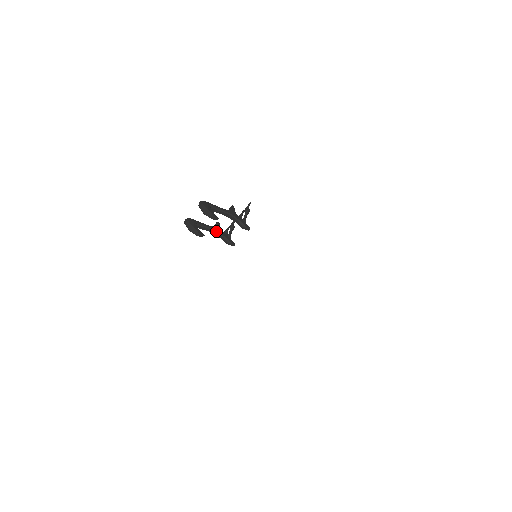
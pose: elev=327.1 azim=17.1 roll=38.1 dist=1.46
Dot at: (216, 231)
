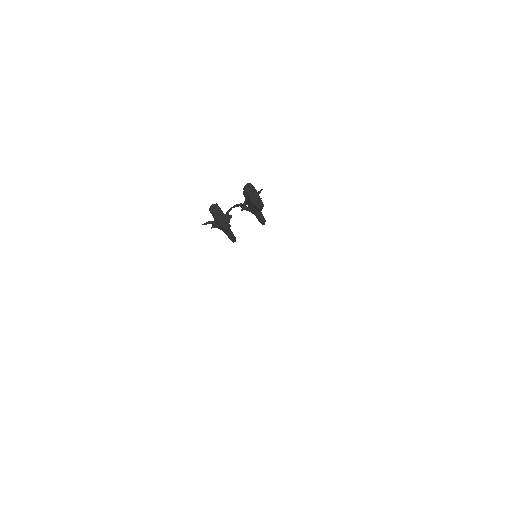
Dot at: occluded
